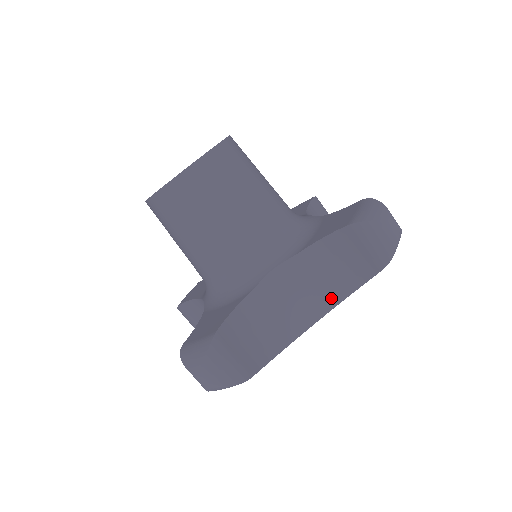
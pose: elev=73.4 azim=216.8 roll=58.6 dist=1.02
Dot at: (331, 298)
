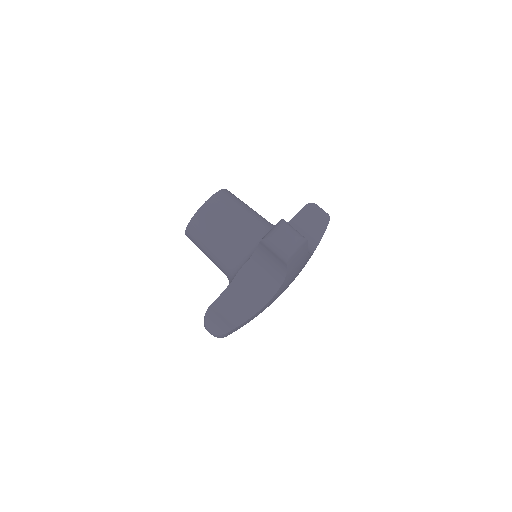
Dot at: (276, 282)
